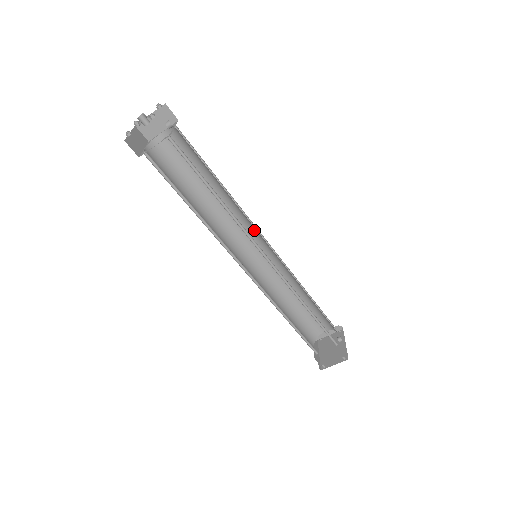
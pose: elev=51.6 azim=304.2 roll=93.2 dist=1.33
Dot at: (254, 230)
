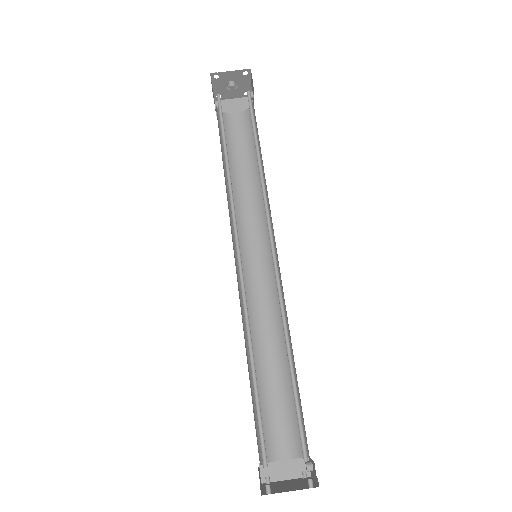
Dot at: (266, 236)
